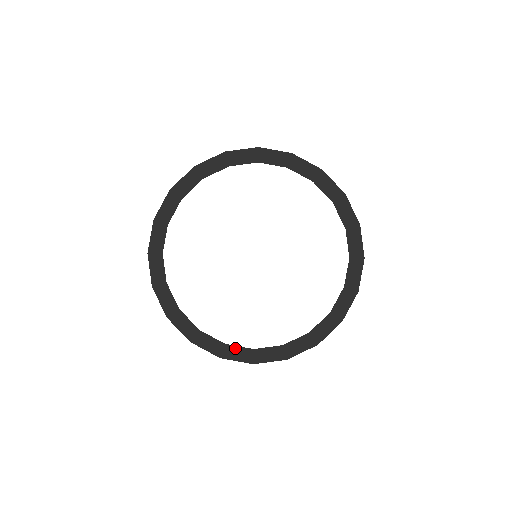
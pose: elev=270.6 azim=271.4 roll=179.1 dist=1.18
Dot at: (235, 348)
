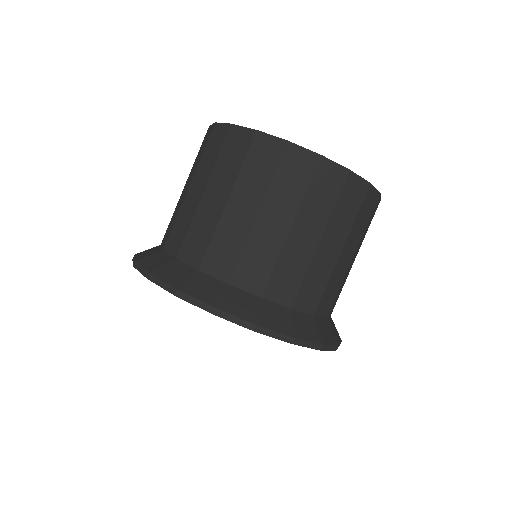
Dot at: (180, 265)
